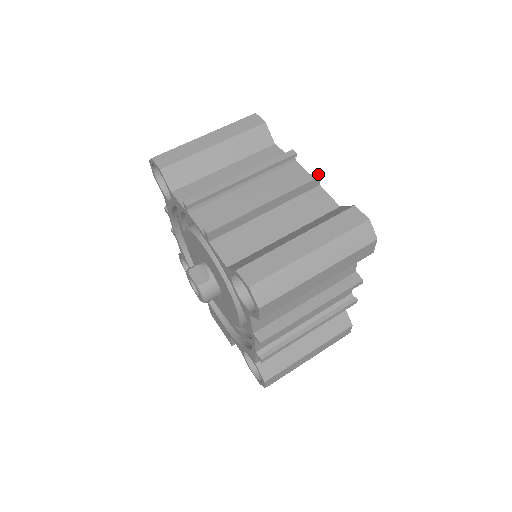
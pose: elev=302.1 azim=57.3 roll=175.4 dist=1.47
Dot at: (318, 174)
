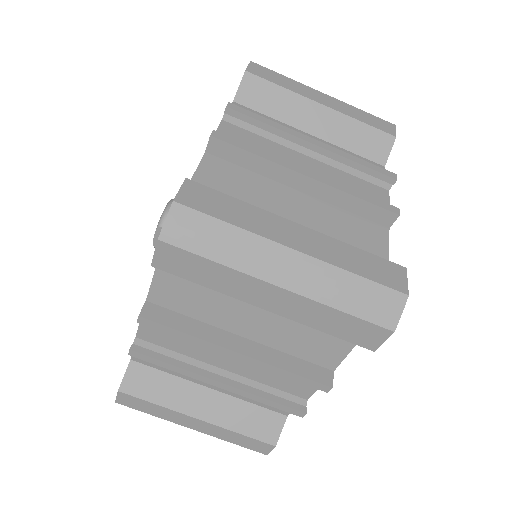
Dot at: (303, 416)
